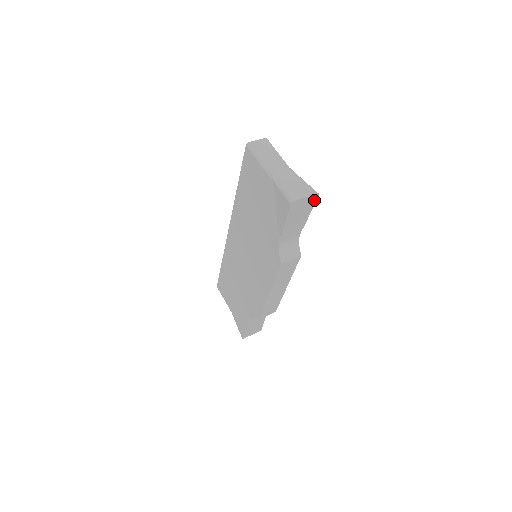
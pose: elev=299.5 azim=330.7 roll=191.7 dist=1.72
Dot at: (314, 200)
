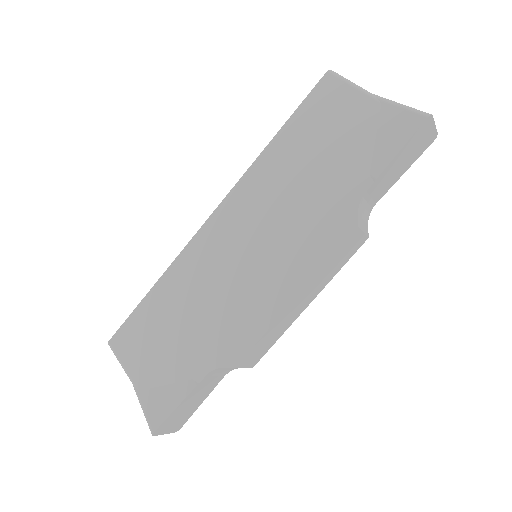
Dot at: (428, 144)
